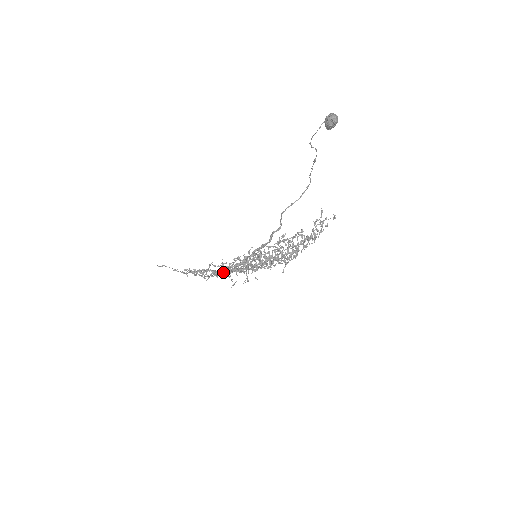
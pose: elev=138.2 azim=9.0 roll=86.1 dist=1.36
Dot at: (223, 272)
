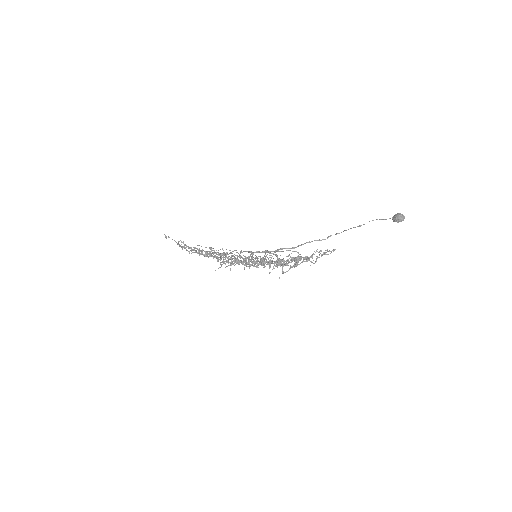
Dot at: occluded
